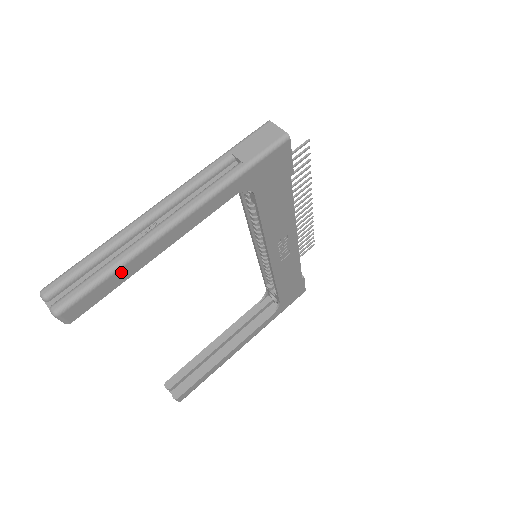
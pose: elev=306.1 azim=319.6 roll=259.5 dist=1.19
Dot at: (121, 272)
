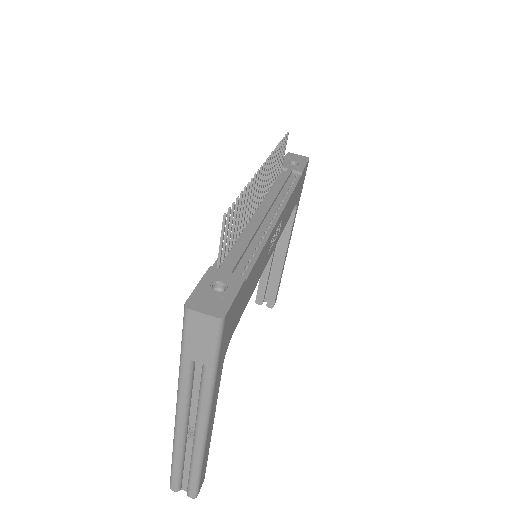
Dot at: (204, 461)
